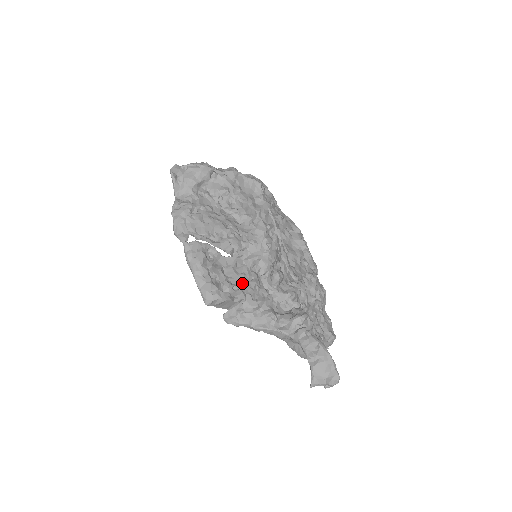
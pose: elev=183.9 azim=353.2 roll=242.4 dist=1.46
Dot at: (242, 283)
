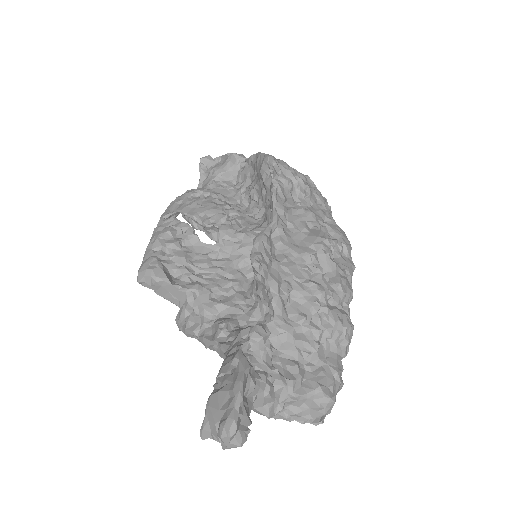
Dot at: (210, 277)
